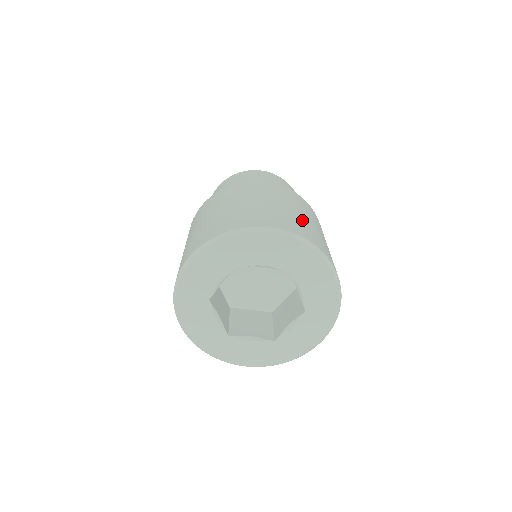
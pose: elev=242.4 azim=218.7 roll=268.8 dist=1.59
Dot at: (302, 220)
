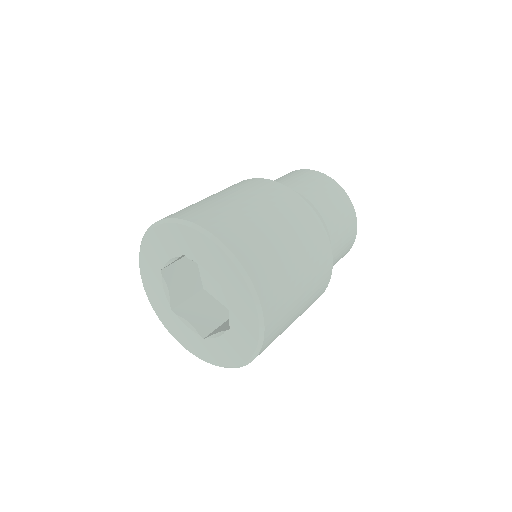
Dot at: (271, 243)
